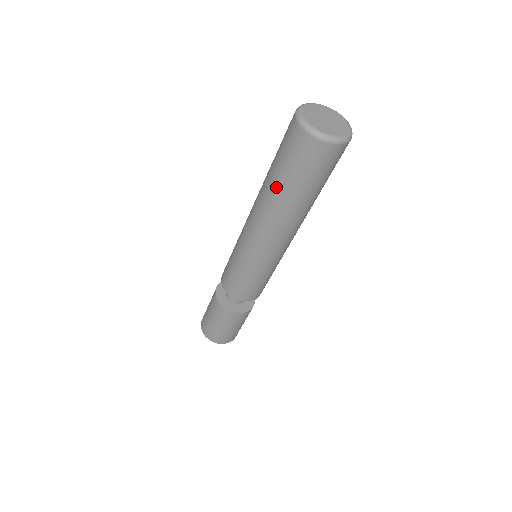
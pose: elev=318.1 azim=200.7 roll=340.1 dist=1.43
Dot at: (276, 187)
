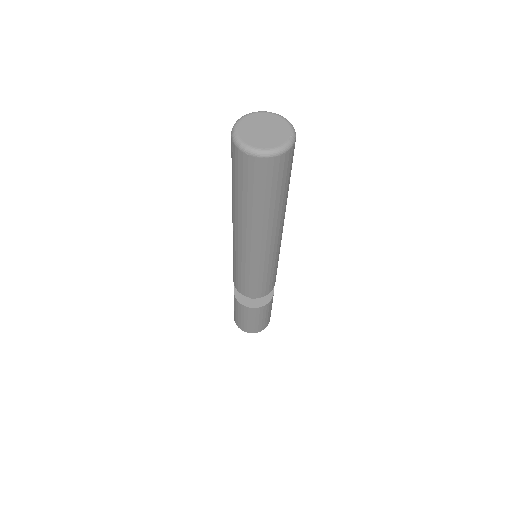
Dot at: (232, 188)
